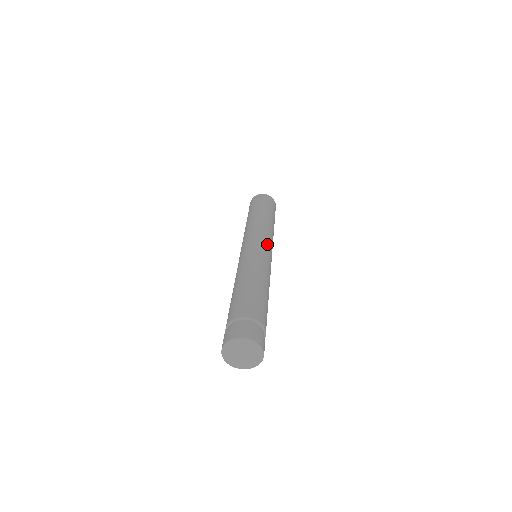
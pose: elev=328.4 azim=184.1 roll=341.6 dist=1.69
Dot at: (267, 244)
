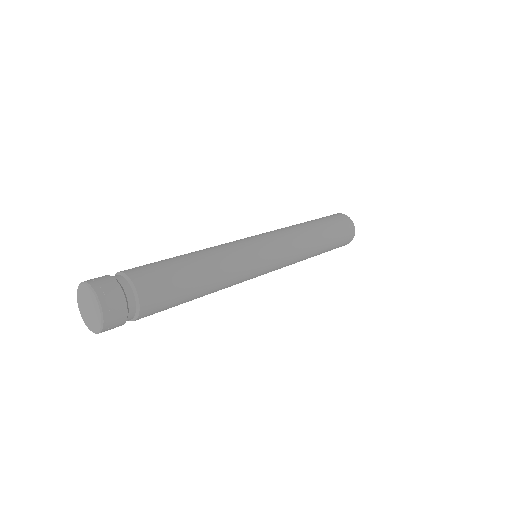
Dot at: (264, 238)
